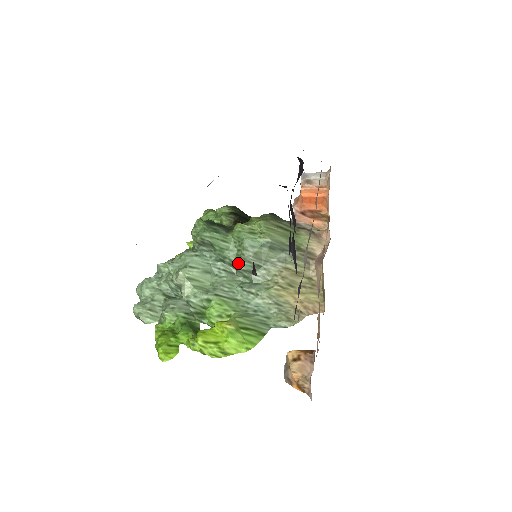
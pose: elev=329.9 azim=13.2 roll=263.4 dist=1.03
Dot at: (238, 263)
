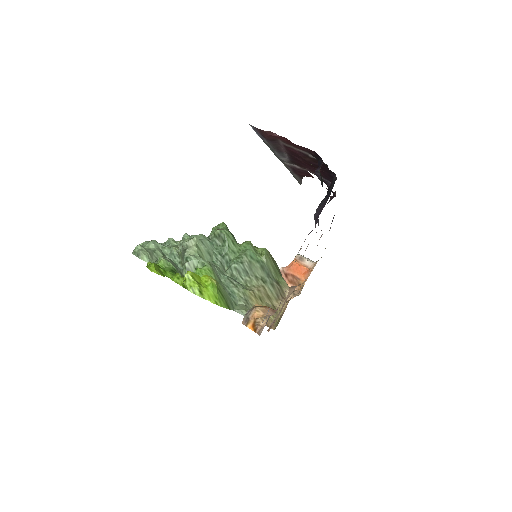
Dot at: (235, 262)
